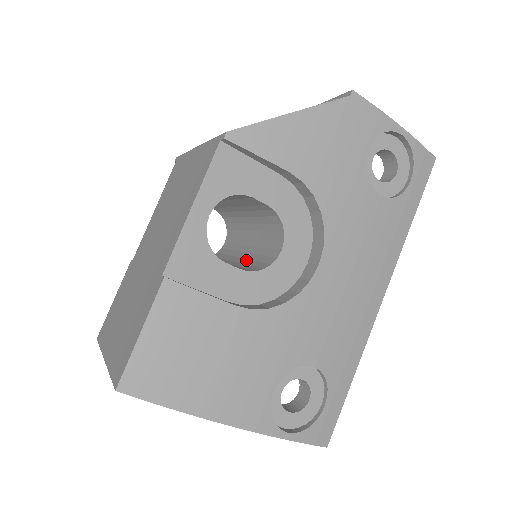
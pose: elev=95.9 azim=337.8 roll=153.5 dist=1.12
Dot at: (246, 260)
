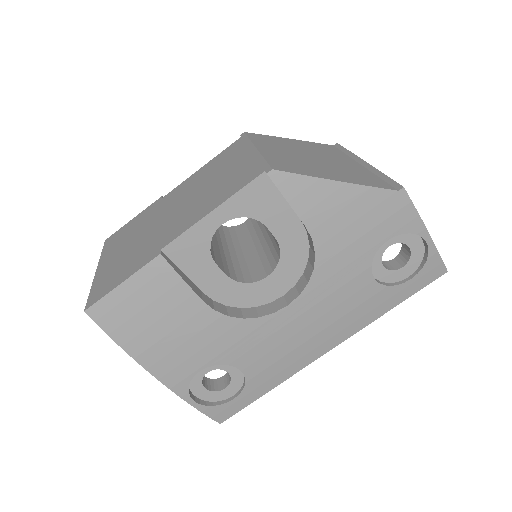
Dot at: (243, 259)
